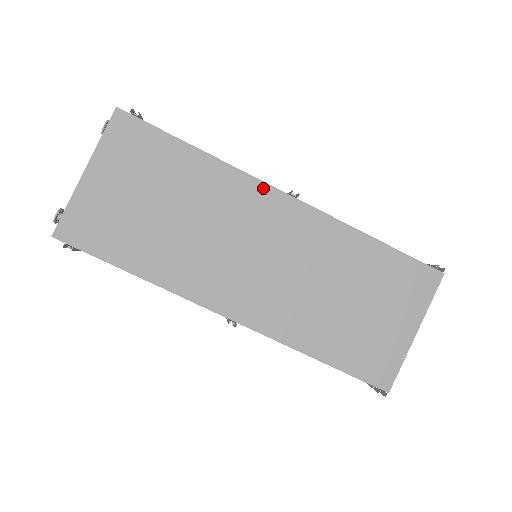
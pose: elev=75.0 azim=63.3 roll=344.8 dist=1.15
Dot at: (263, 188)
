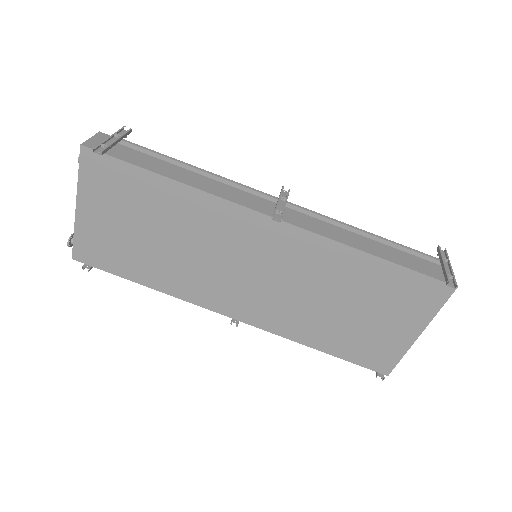
Dot at: (243, 212)
